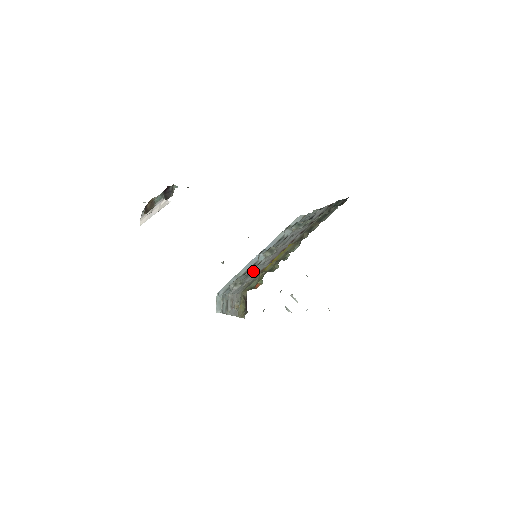
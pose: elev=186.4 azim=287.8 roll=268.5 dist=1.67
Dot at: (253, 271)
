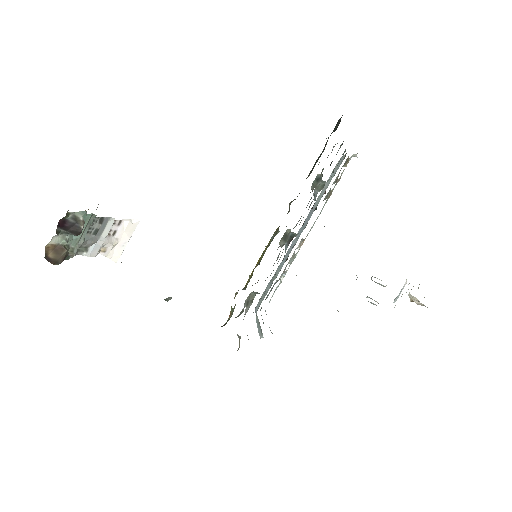
Dot at: occluded
